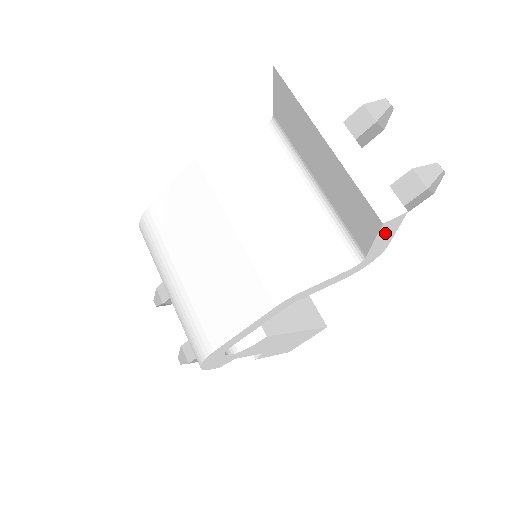
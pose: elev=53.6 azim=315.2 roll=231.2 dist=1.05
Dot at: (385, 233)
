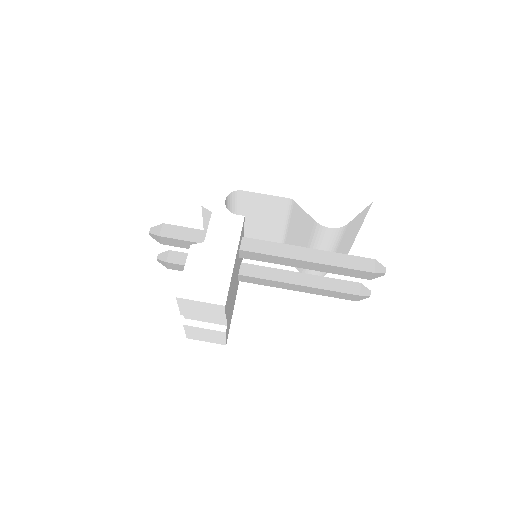
Dot at: (357, 205)
